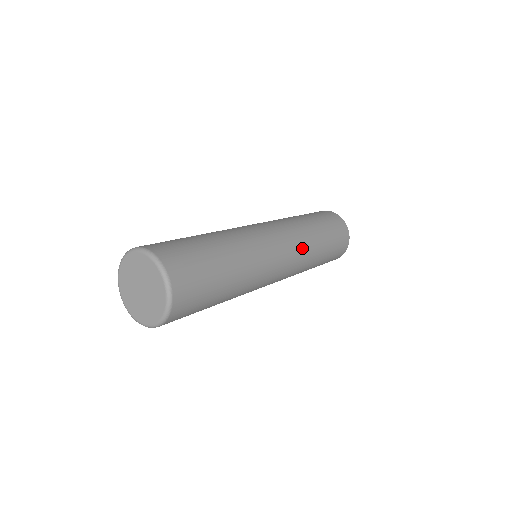
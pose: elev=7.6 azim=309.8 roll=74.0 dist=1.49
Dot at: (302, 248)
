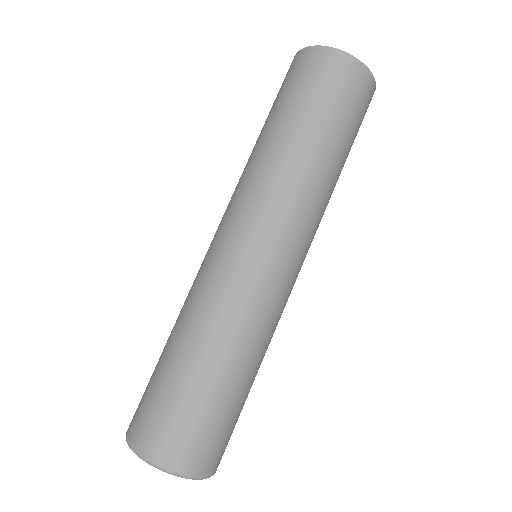
Dot at: (318, 220)
